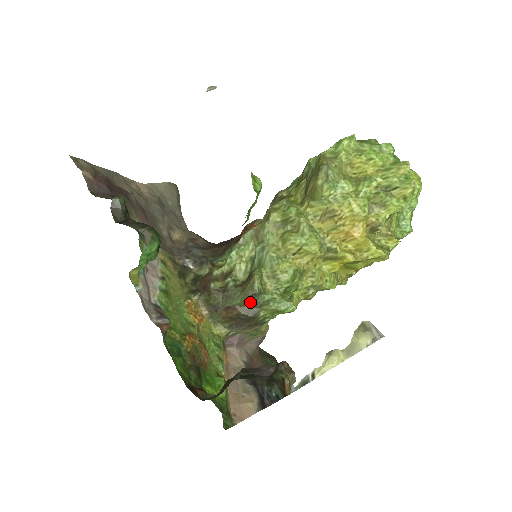
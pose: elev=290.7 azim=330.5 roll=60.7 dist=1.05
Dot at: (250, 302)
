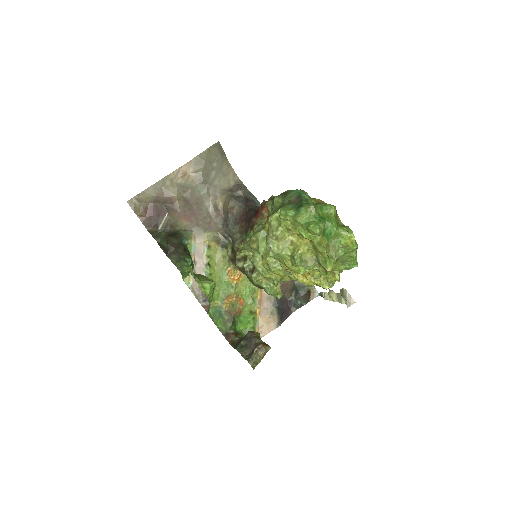
Dot at: occluded
